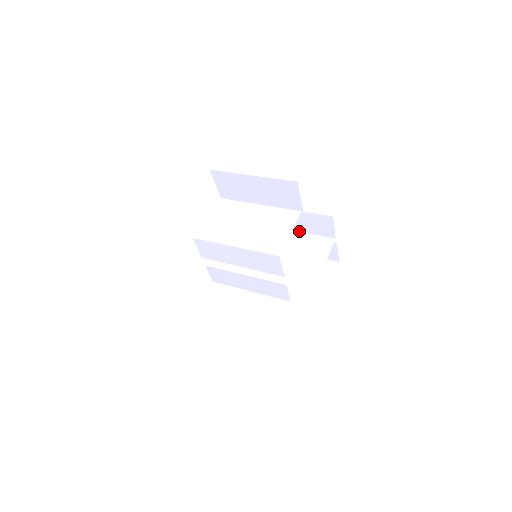
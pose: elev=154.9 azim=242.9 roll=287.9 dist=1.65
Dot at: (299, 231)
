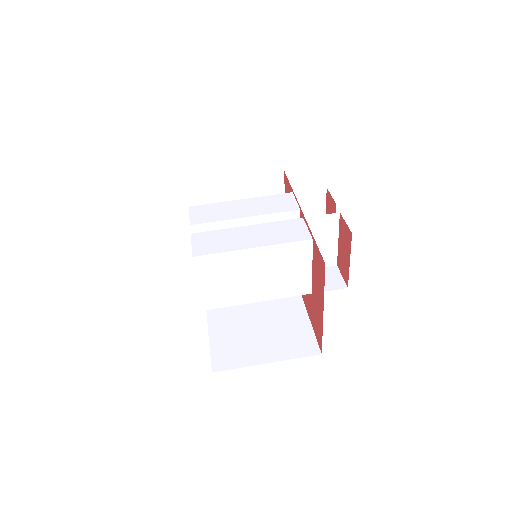
Dot at: (295, 219)
